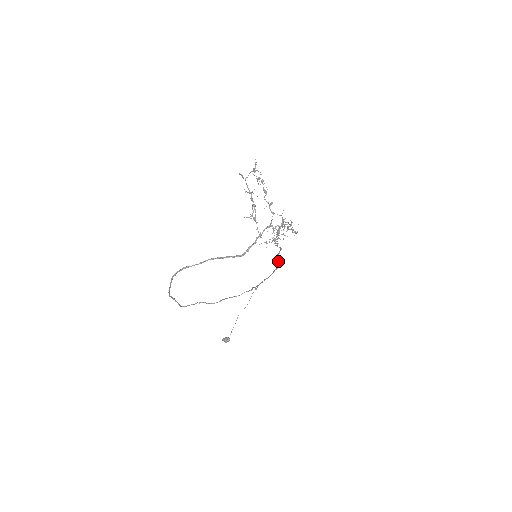
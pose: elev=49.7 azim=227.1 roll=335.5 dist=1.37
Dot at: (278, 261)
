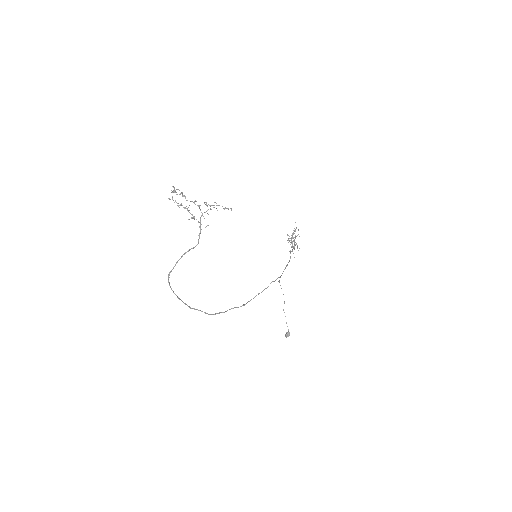
Dot at: occluded
